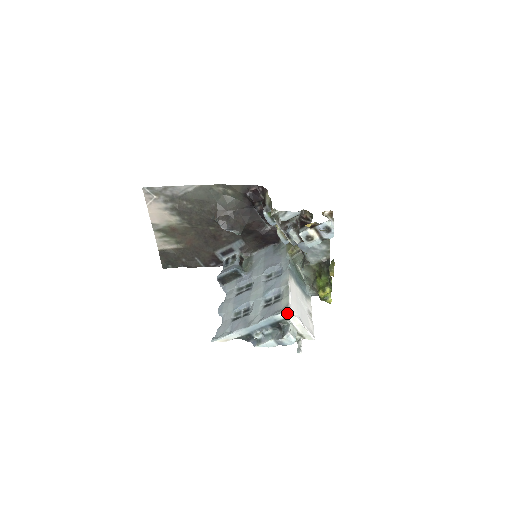
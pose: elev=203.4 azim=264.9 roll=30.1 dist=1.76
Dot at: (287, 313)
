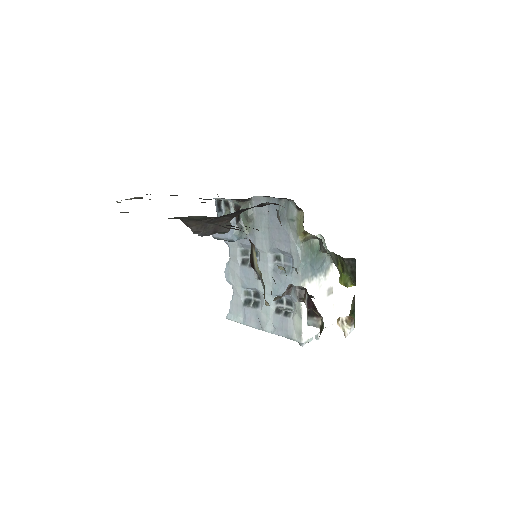
Dot at: (300, 340)
